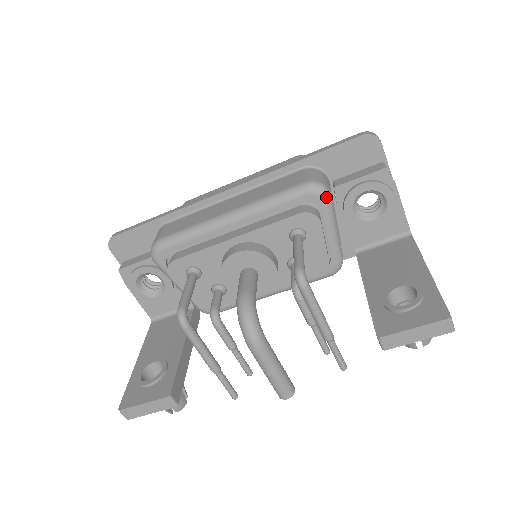
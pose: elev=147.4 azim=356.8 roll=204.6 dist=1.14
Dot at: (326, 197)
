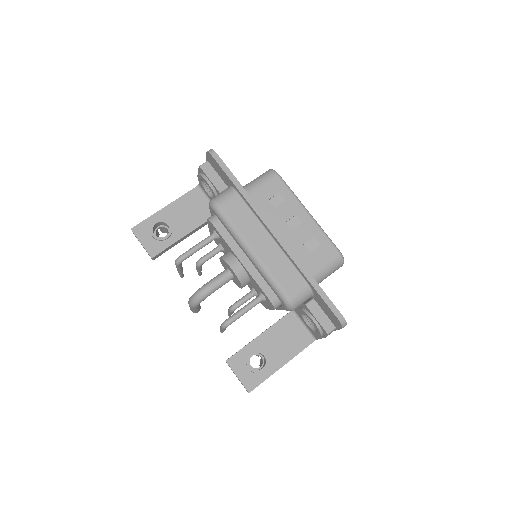
Dot at: (288, 310)
